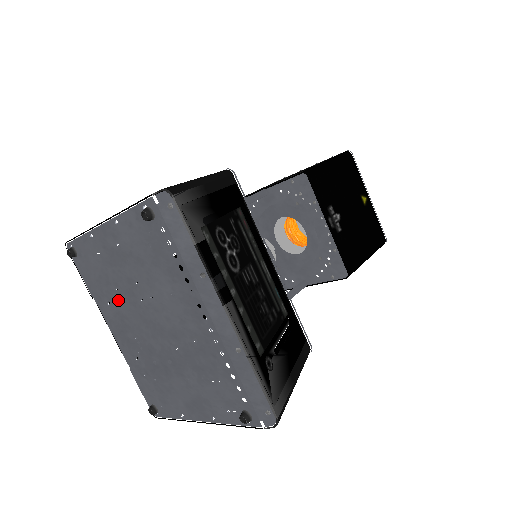
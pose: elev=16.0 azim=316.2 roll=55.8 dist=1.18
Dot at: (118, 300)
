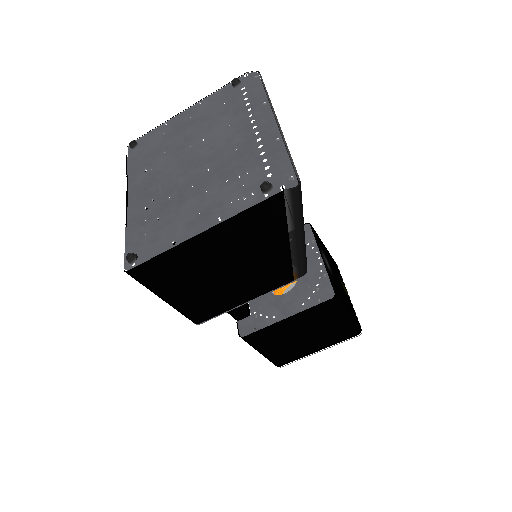
Dot at: (160, 161)
